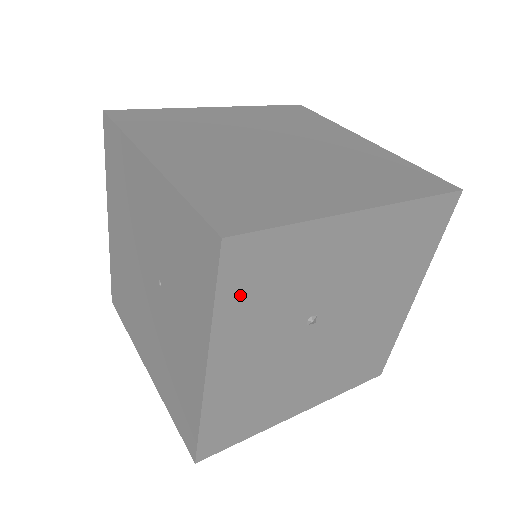
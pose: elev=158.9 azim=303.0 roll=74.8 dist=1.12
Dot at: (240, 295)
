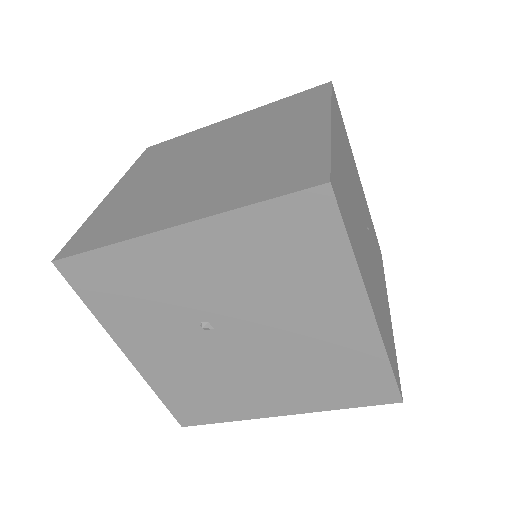
Dot at: (104, 300)
